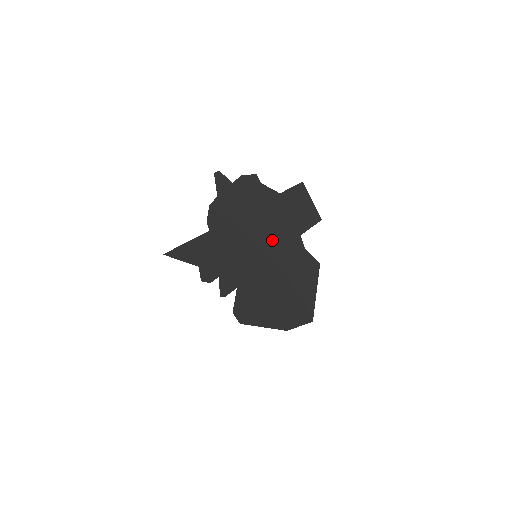
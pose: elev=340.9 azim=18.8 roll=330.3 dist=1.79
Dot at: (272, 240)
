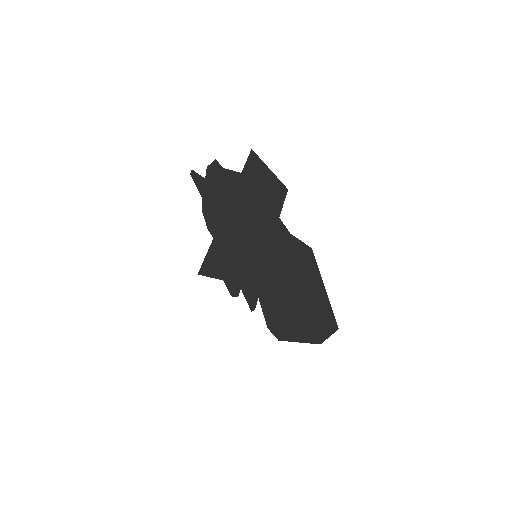
Dot at: (259, 232)
